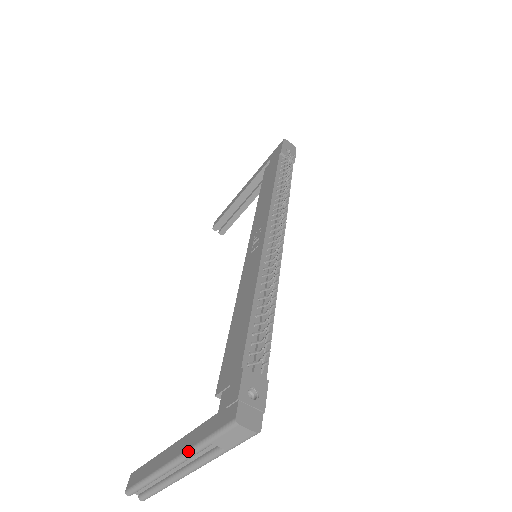
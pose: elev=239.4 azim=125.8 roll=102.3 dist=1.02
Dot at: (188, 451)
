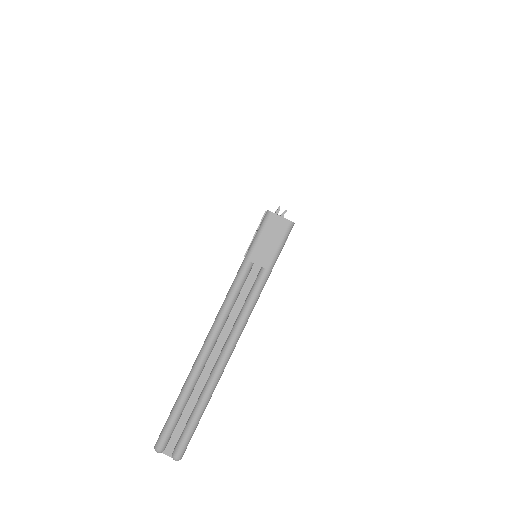
Dot at: (227, 295)
